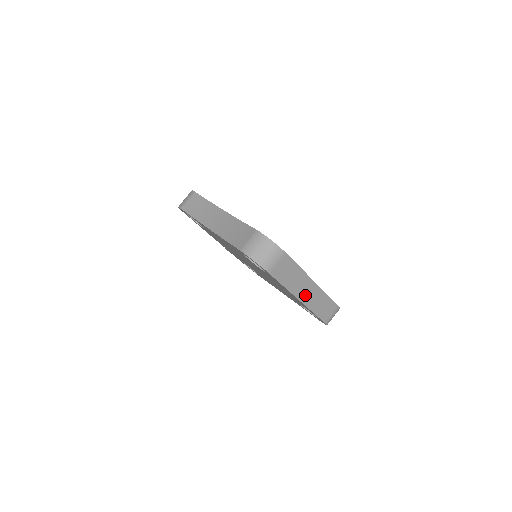
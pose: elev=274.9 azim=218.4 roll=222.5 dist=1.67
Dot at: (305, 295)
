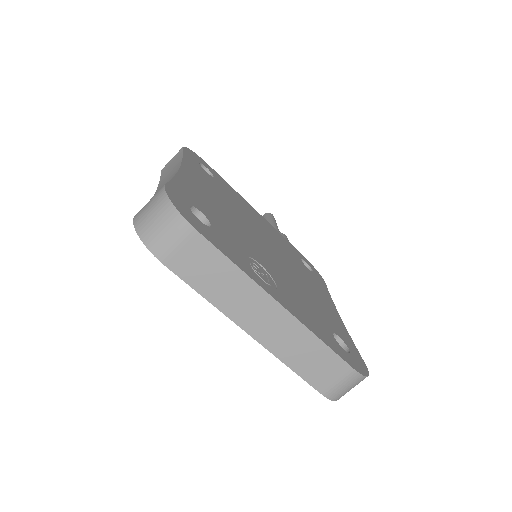
Dot at: (261, 327)
